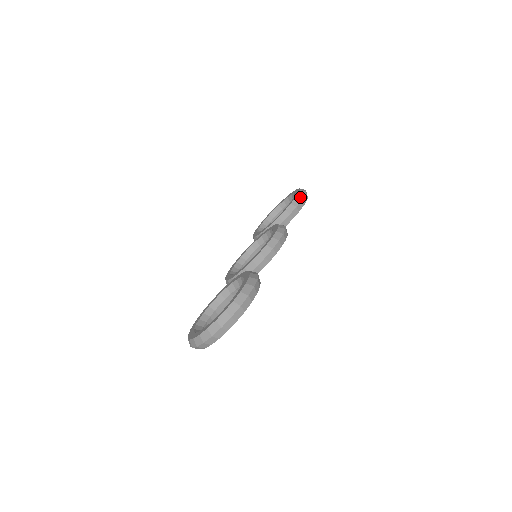
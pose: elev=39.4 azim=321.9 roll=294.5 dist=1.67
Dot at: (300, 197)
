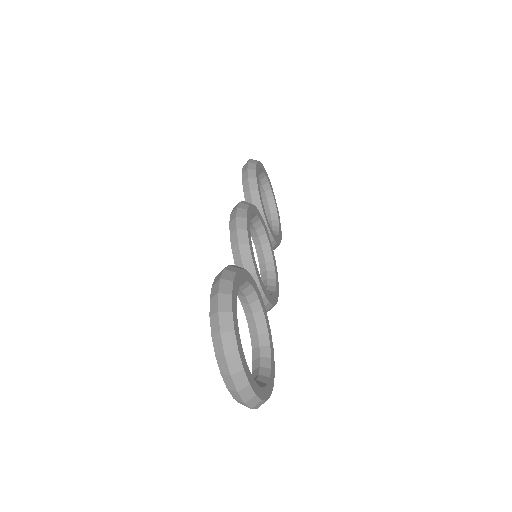
Dot at: (245, 169)
